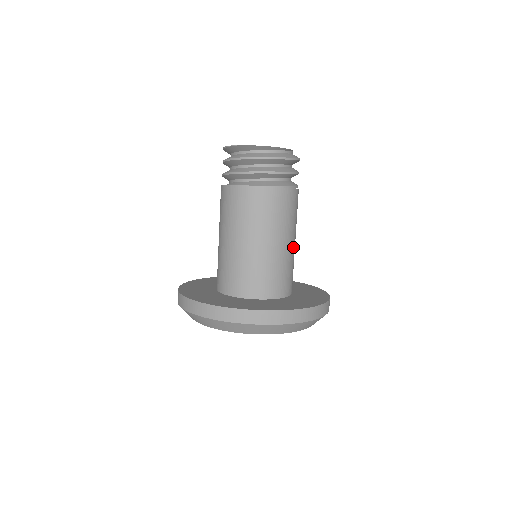
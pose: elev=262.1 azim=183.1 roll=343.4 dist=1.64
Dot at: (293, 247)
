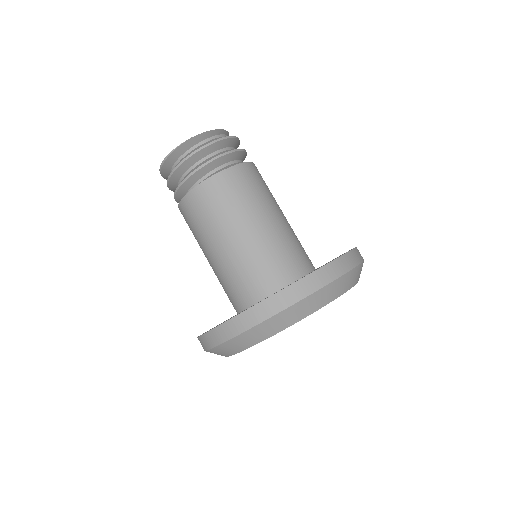
Dot at: occluded
